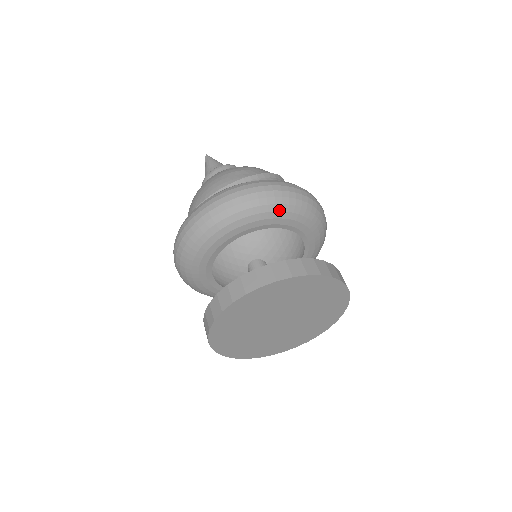
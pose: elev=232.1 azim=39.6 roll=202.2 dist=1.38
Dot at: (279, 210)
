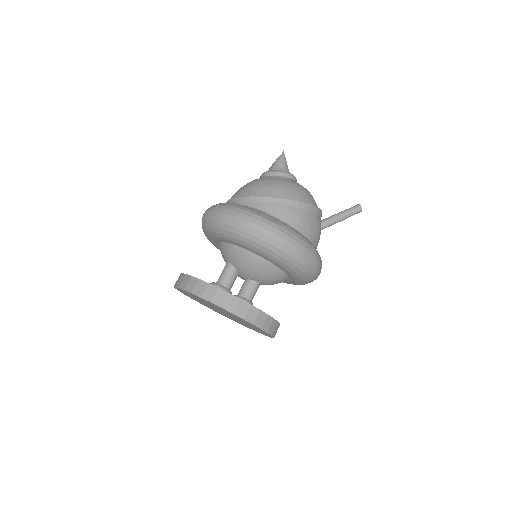
Dot at: (235, 237)
